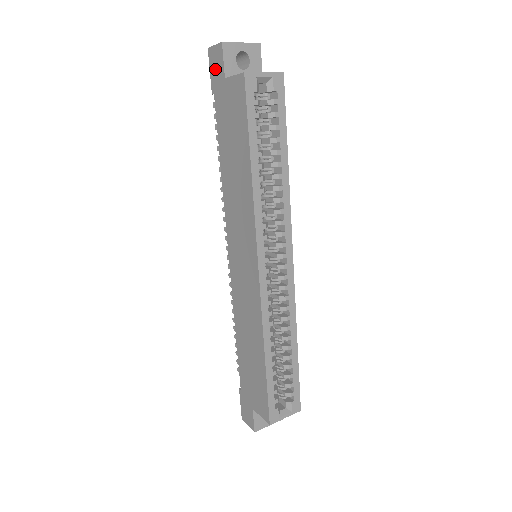
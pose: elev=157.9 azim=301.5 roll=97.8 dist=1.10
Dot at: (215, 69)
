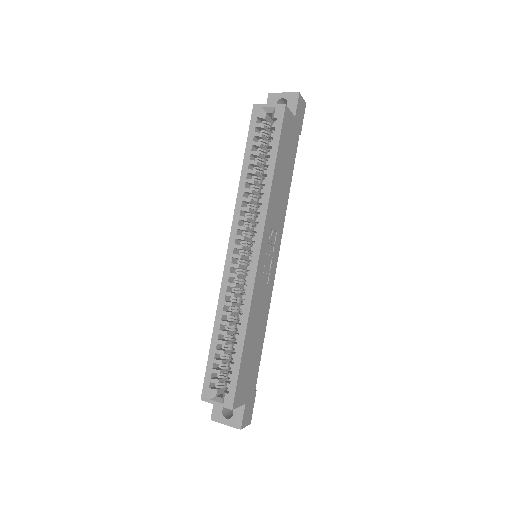
Dot at: occluded
